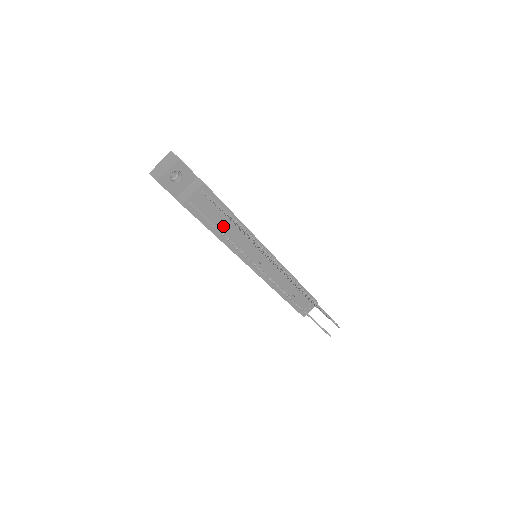
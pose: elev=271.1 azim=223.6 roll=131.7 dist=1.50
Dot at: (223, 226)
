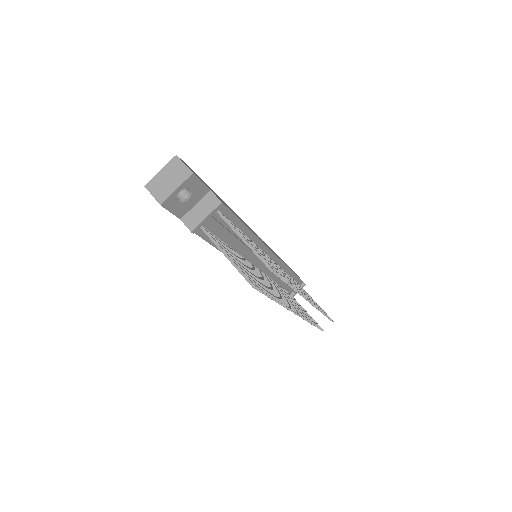
Dot at: (233, 242)
